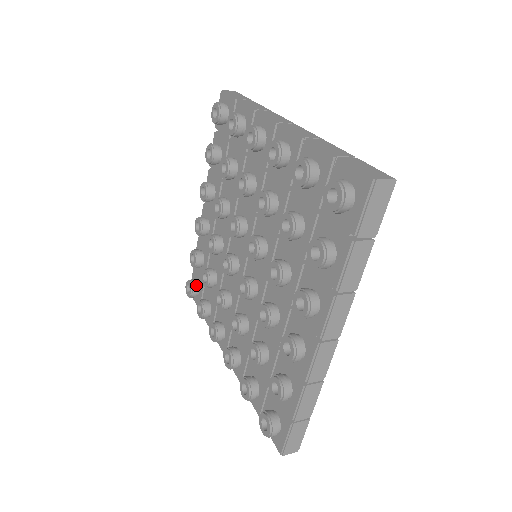
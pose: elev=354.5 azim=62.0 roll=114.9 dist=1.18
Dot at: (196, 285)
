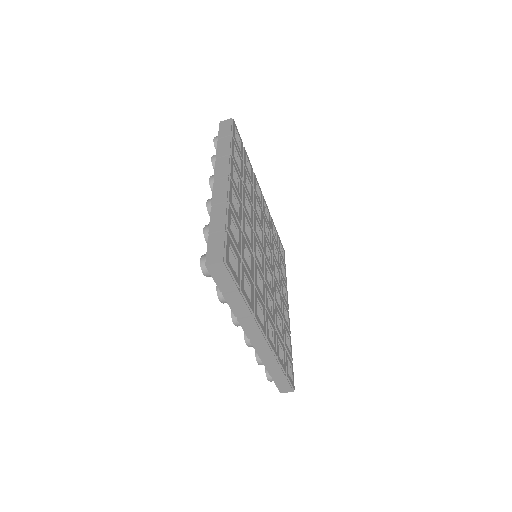
Dot at: occluded
